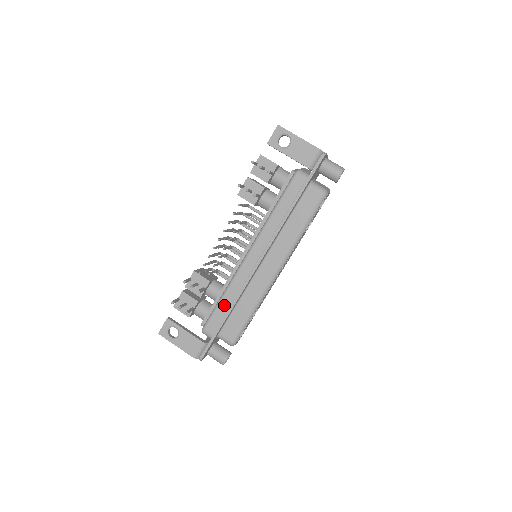
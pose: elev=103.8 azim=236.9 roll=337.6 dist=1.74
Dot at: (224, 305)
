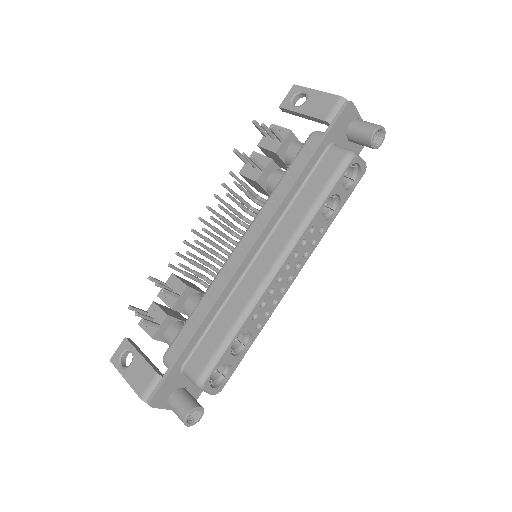
Dot at: (196, 317)
